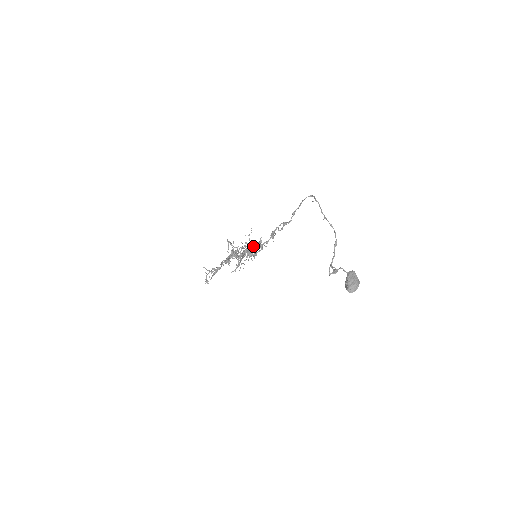
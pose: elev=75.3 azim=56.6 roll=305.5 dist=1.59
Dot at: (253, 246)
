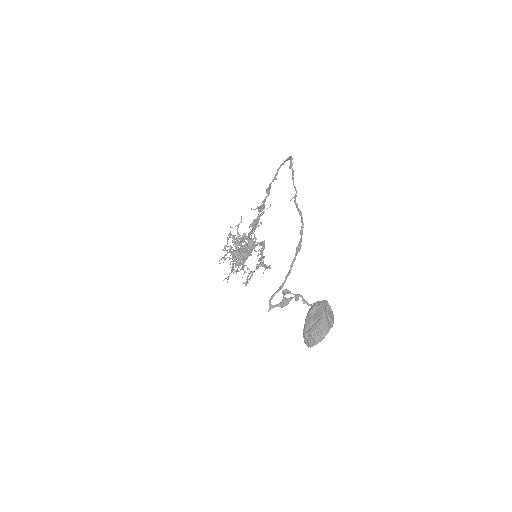
Dot at: (254, 241)
